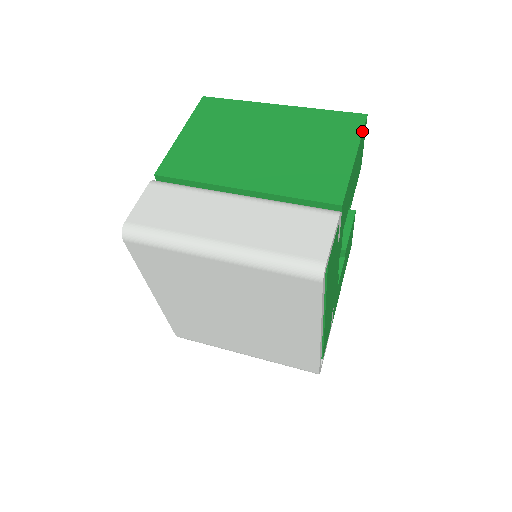
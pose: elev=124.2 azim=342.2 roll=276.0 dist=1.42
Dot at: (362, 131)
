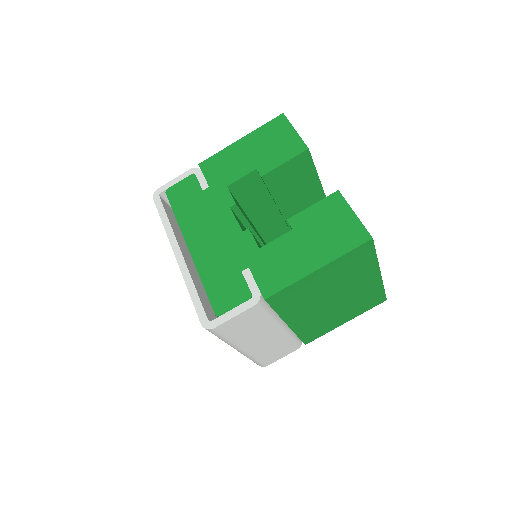
Dot at: occluded
